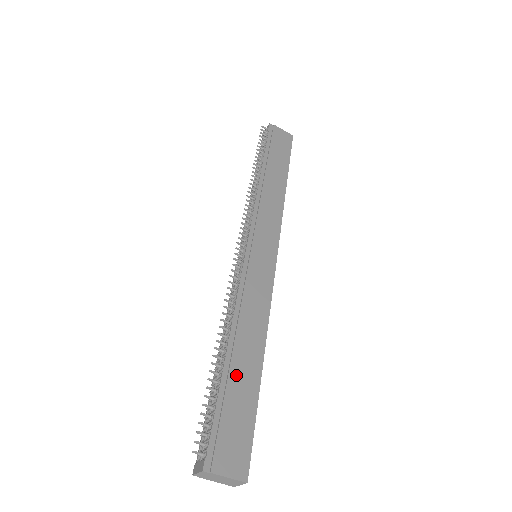
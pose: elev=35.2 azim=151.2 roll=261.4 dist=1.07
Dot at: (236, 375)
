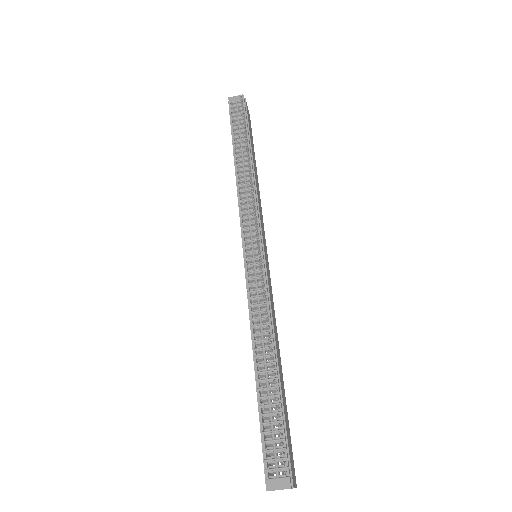
Dot at: (282, 390)
